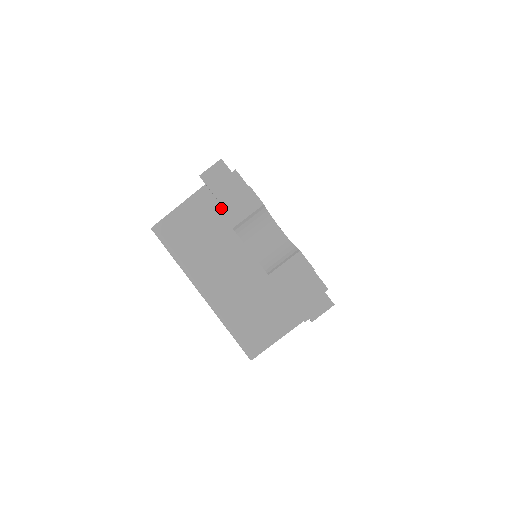
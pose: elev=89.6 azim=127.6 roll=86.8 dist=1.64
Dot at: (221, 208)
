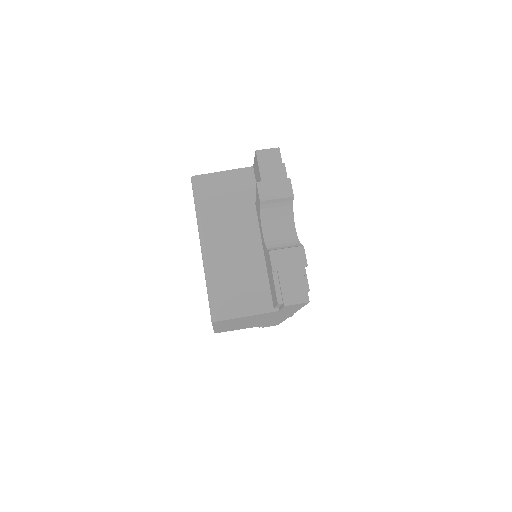
Dot at: (259, 182)
